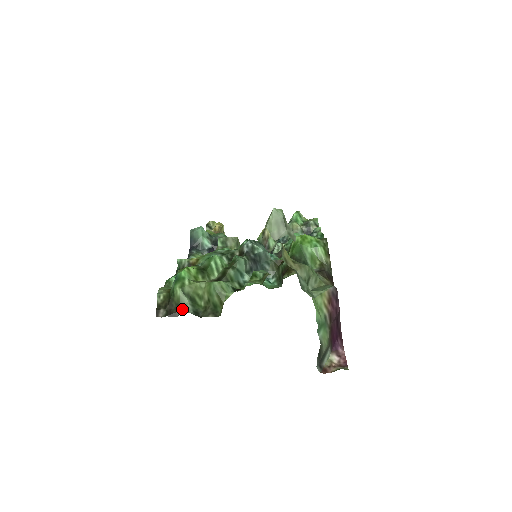
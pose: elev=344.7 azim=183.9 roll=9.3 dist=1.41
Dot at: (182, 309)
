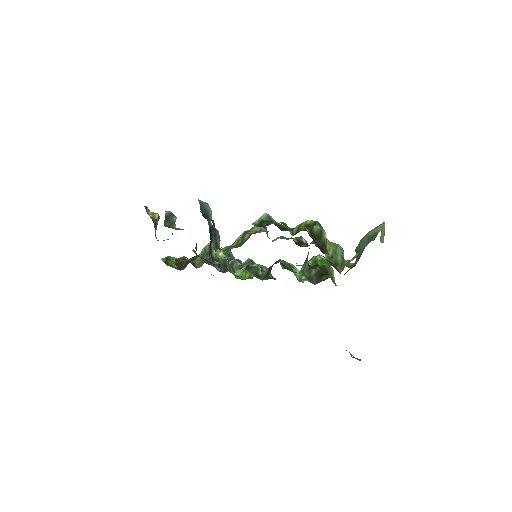
Dot at: (326, 250)
